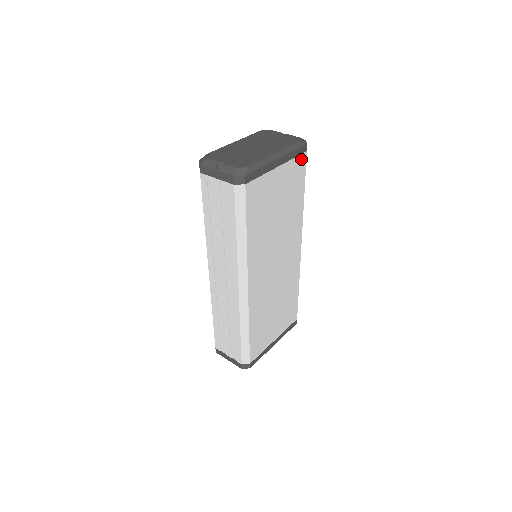
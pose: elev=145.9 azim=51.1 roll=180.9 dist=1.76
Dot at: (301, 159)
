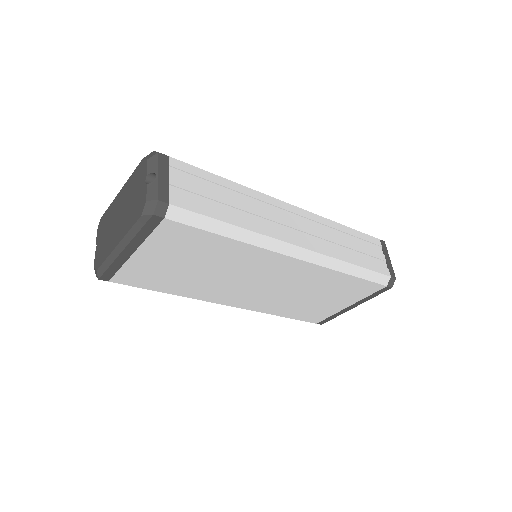
Dot at: (165, 227)
